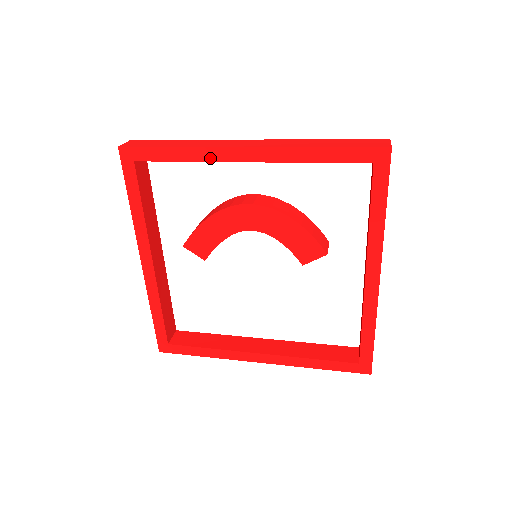
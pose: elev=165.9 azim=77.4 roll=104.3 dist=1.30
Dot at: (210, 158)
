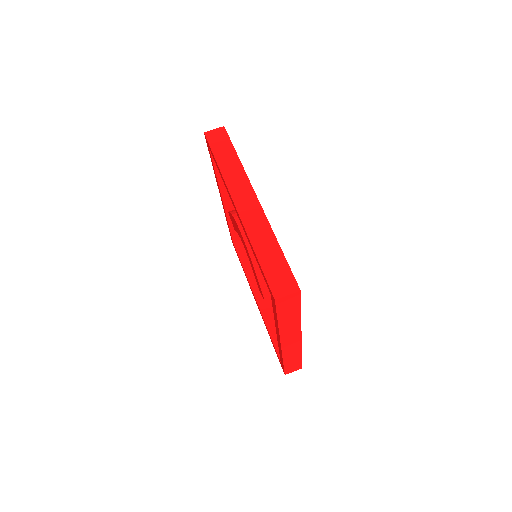
Dot at: occluded
